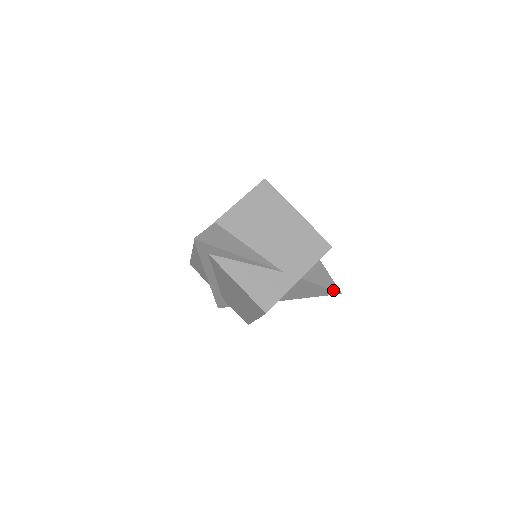
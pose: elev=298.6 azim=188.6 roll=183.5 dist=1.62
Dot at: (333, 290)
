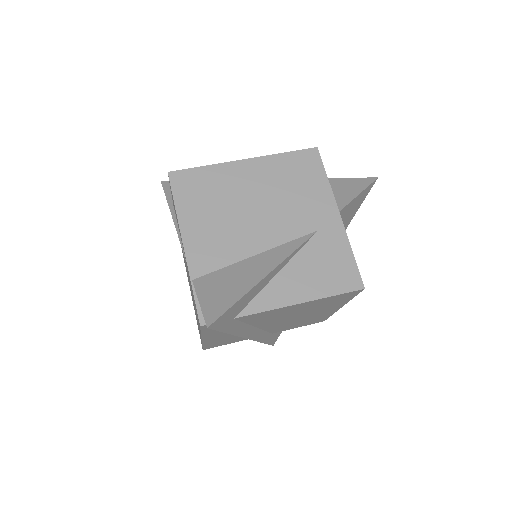
Dot at: (369, 185)
